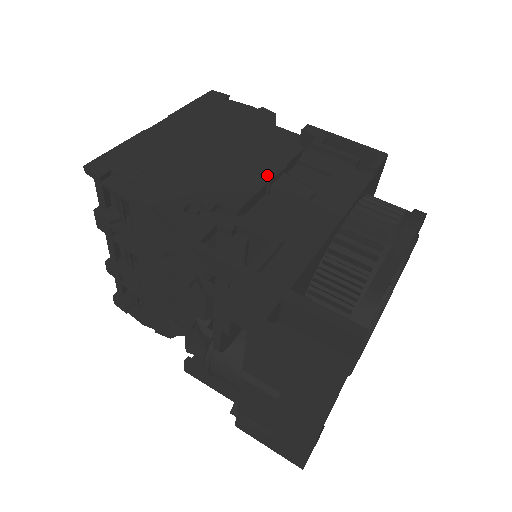
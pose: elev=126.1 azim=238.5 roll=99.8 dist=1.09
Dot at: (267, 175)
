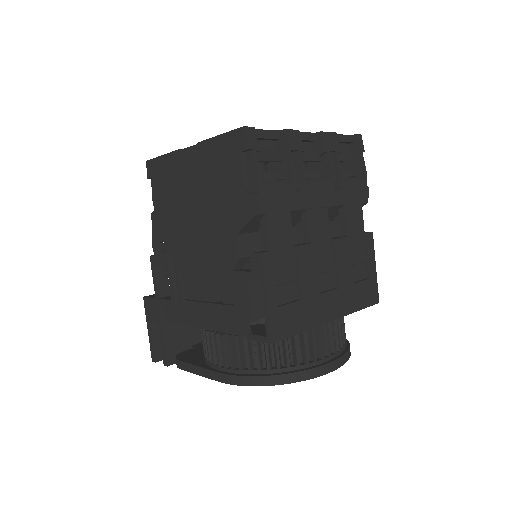
Dot at: (199, 265)
